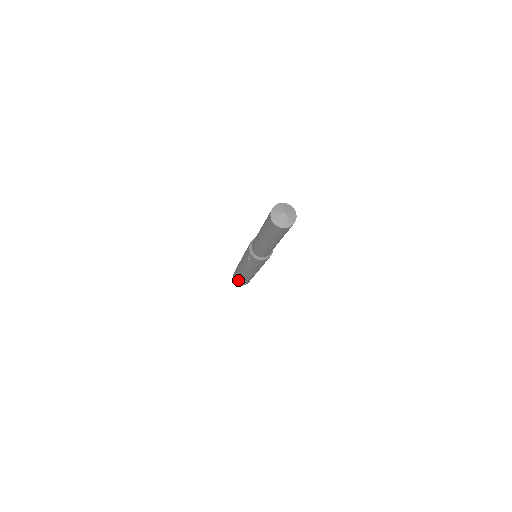
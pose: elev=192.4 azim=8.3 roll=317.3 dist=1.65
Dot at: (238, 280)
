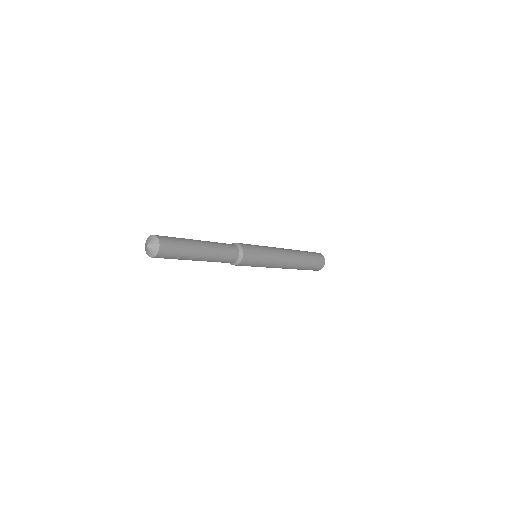
Dot at: occluded
